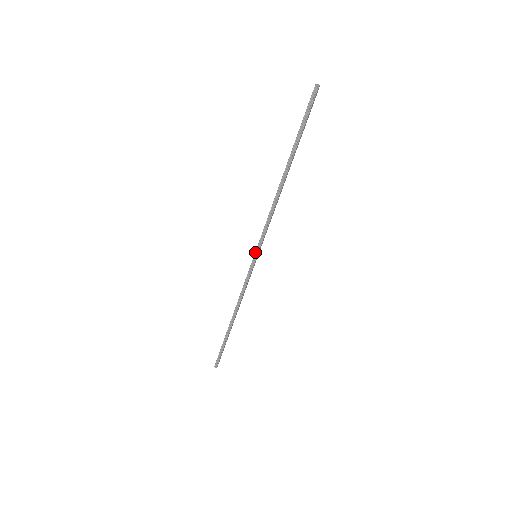
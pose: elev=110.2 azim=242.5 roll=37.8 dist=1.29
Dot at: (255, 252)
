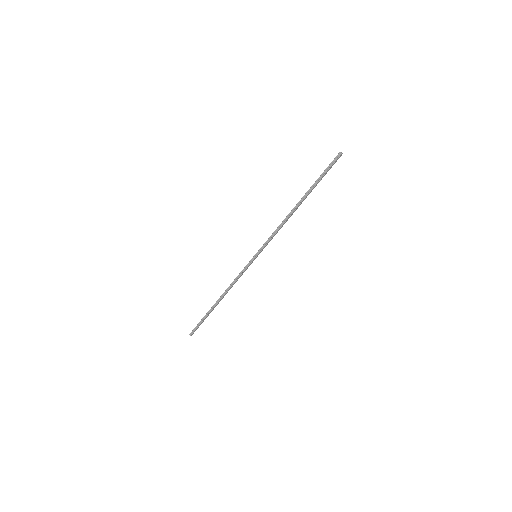
Dot at: occluded
